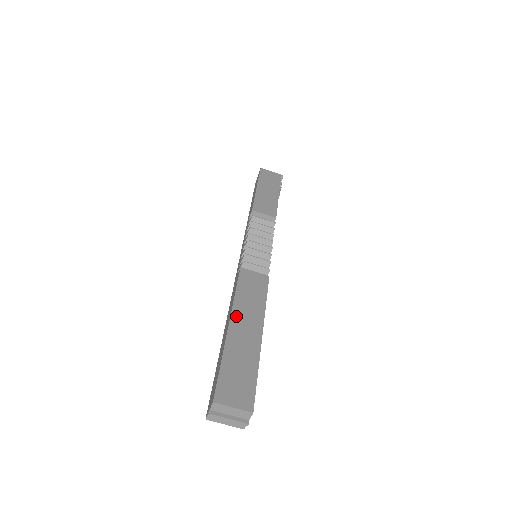
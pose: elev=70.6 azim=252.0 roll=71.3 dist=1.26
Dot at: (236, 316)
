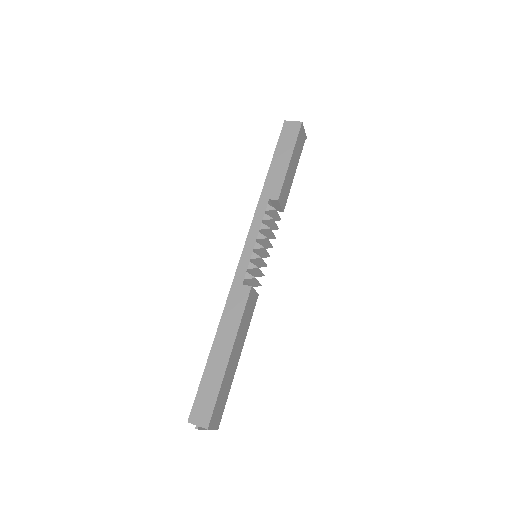
Dot at: (235, 345)
